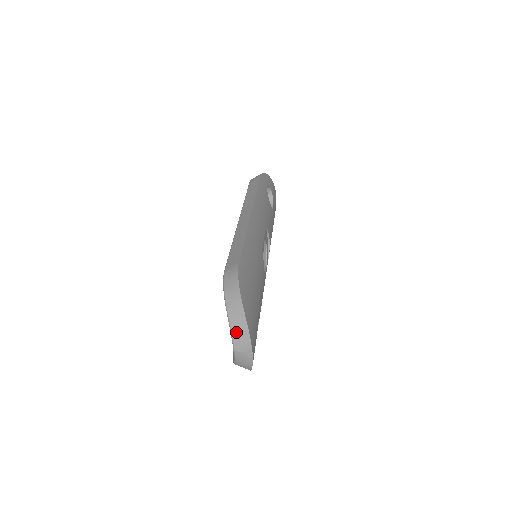
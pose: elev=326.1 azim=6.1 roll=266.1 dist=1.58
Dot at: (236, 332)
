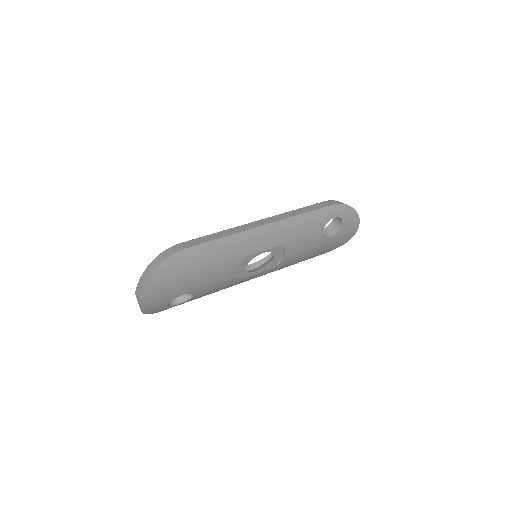
Dot at: (139, 284)
